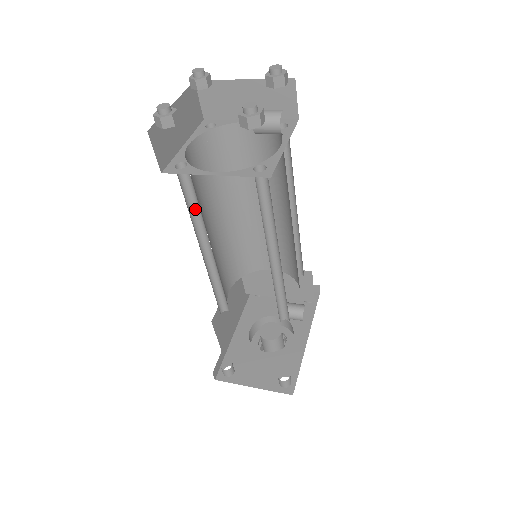
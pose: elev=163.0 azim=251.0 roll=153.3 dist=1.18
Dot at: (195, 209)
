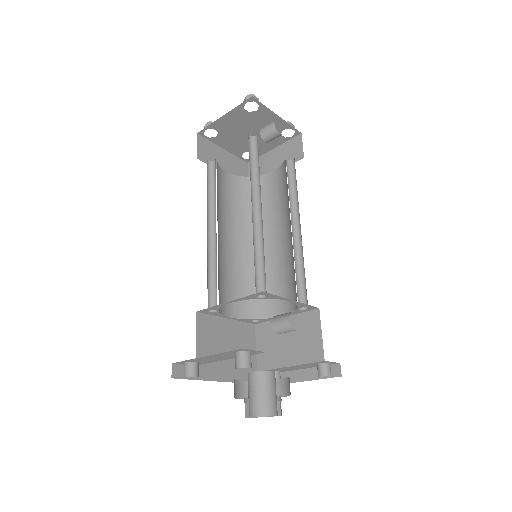
Dot at: (213, 196)
